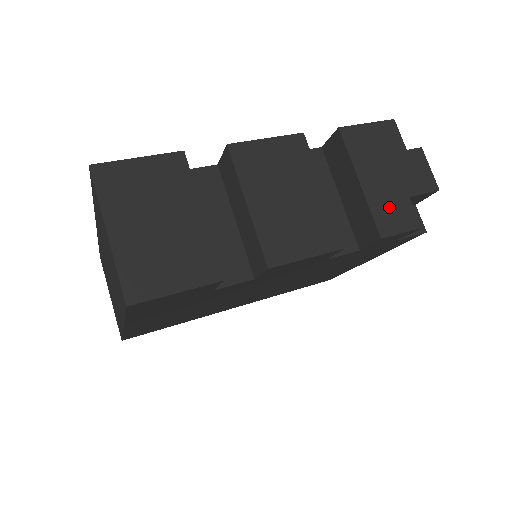
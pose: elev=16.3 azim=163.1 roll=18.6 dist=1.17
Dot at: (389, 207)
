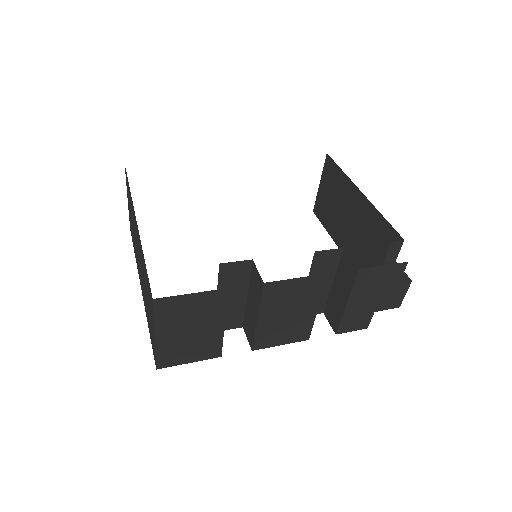
Dot at: (355, 318)
